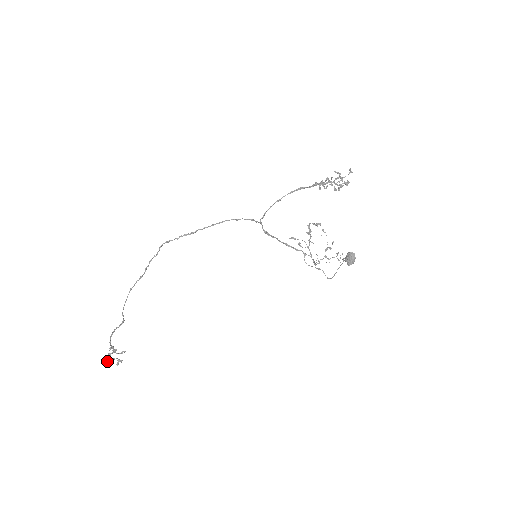
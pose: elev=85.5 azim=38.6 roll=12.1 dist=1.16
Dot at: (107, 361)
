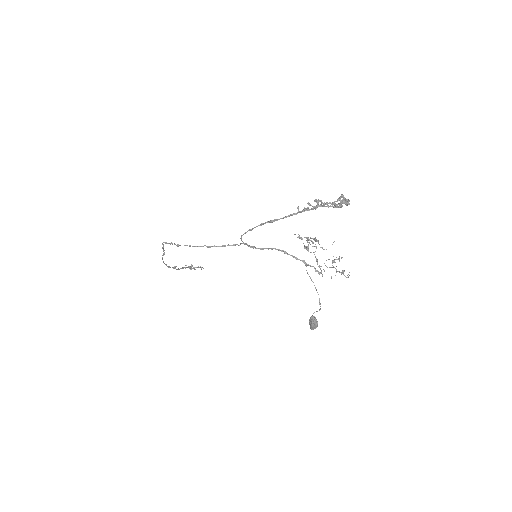
Dot at: (190, 269)
